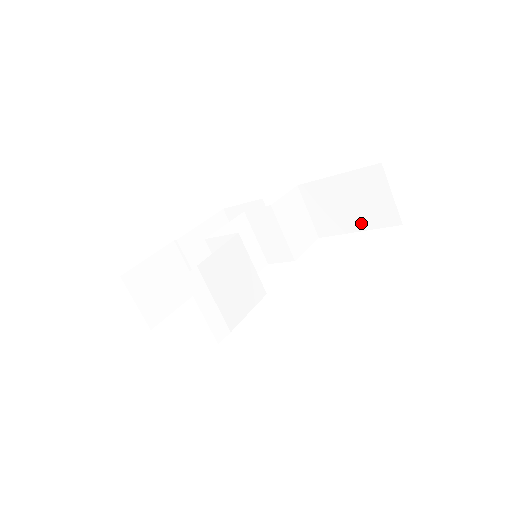
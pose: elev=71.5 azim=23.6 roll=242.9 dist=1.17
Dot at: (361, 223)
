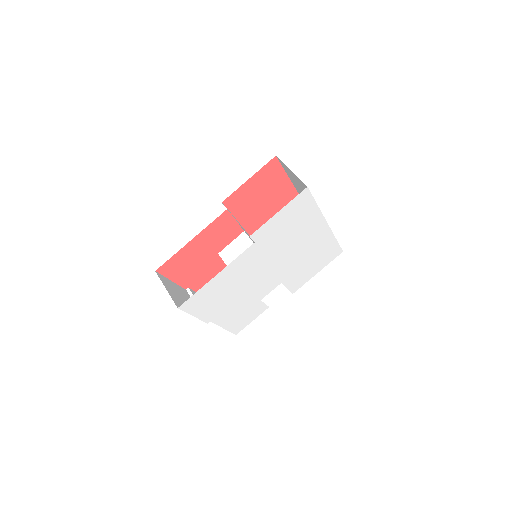
Dot at: occluded
